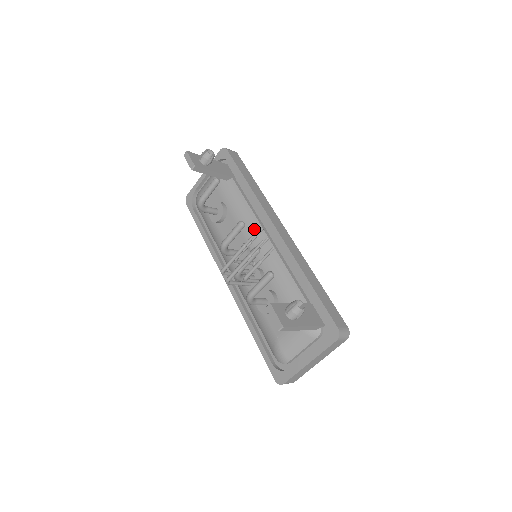
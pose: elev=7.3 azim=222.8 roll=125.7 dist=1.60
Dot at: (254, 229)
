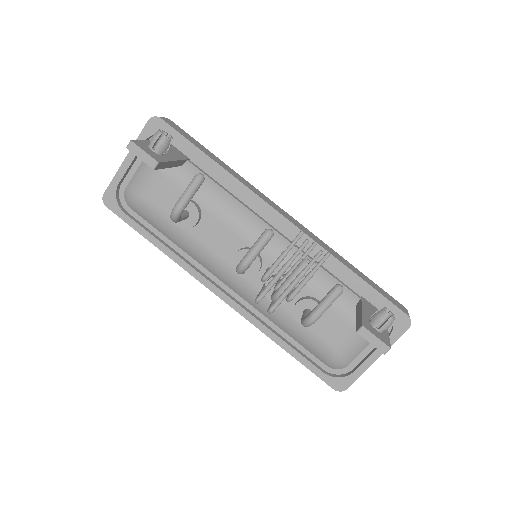
Dot at: (254, 226)
